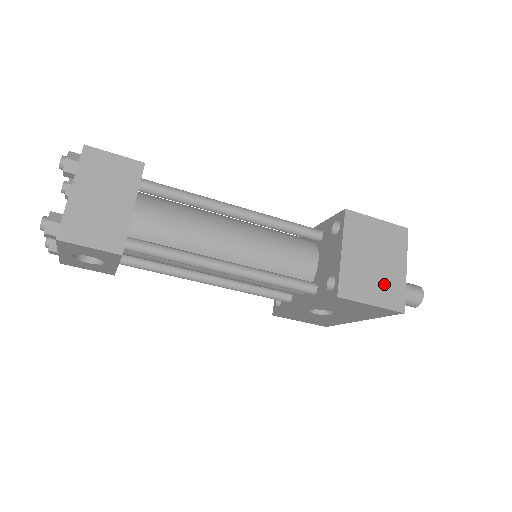
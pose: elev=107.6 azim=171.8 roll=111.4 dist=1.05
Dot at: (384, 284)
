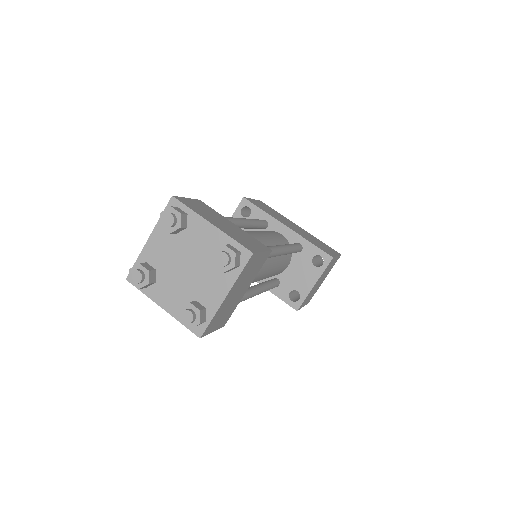
Dot at: occluded
